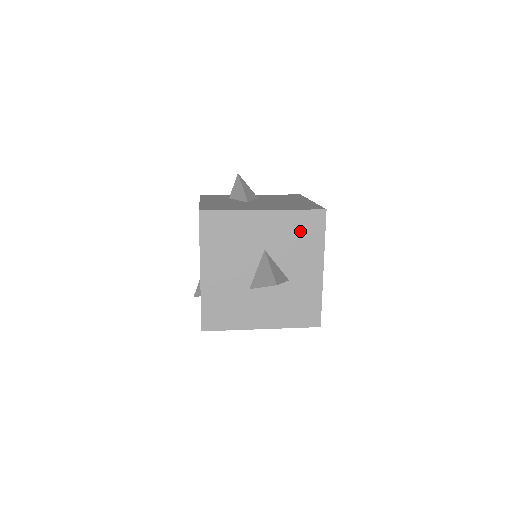
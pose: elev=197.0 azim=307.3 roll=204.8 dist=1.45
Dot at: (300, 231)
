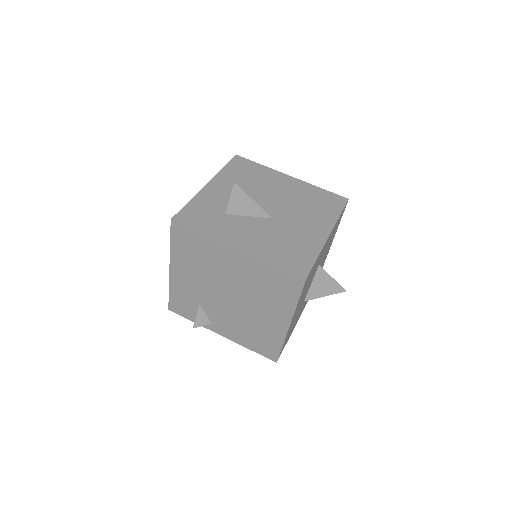
Dot at: (335, 229)
